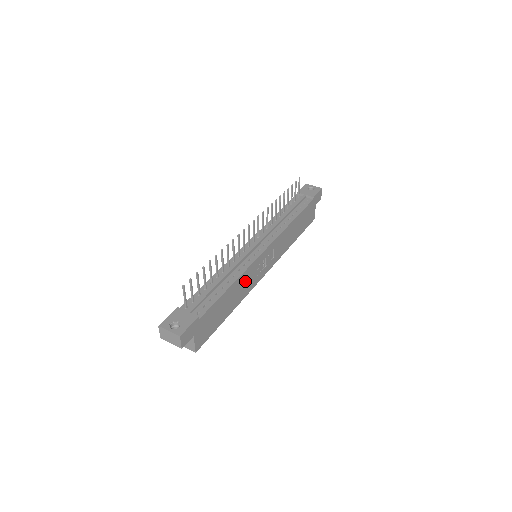
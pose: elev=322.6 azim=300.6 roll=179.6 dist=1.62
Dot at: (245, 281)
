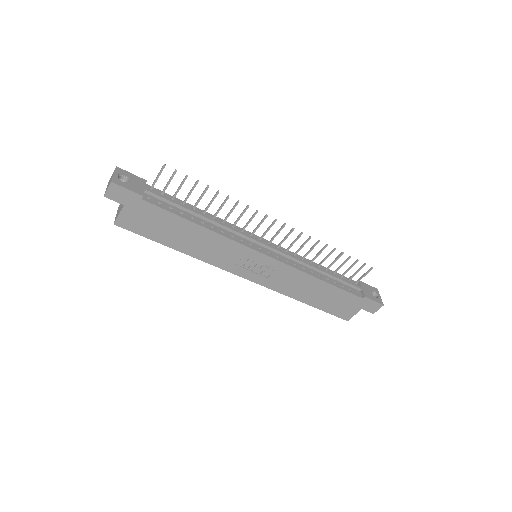
Dot at: (217, 247)
